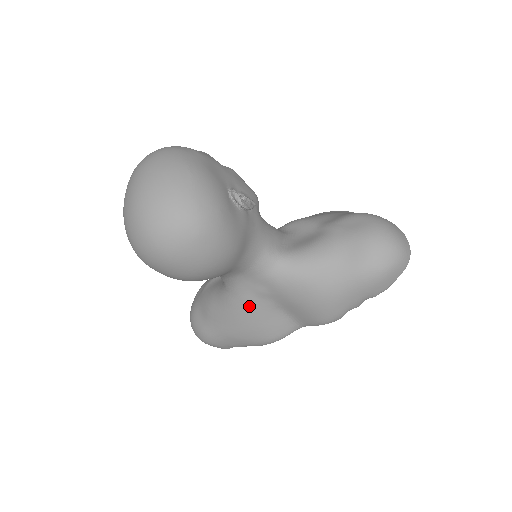
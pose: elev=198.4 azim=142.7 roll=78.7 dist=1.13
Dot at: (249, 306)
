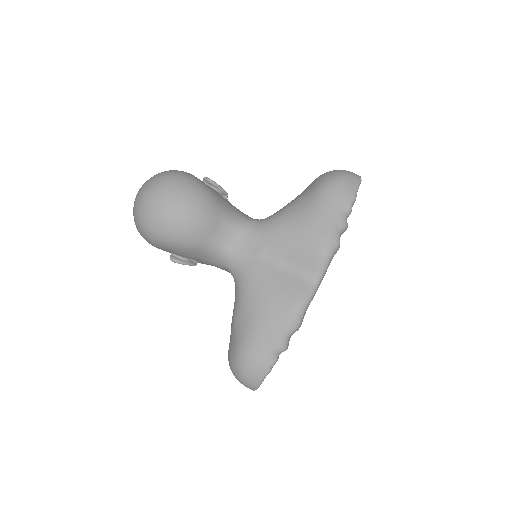
Dot at: (256, 274)
